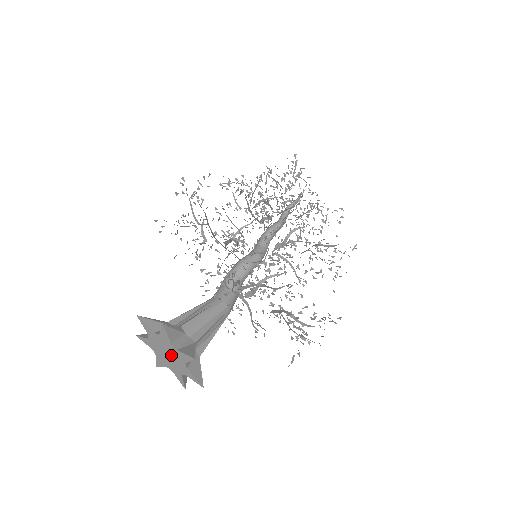
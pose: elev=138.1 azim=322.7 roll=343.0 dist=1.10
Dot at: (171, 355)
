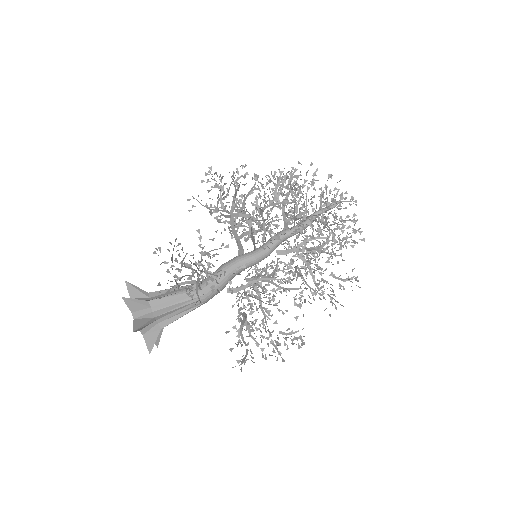
Dot at: occluded
